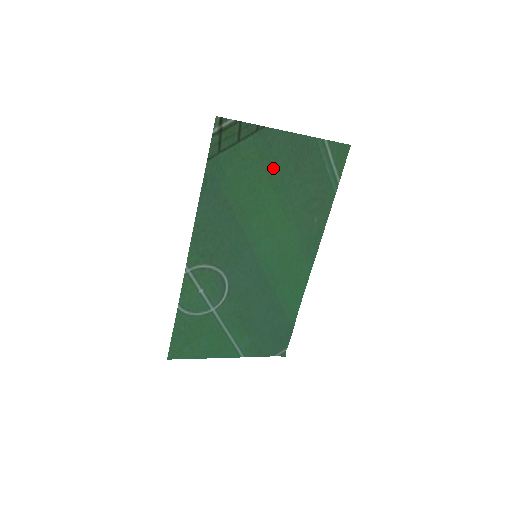
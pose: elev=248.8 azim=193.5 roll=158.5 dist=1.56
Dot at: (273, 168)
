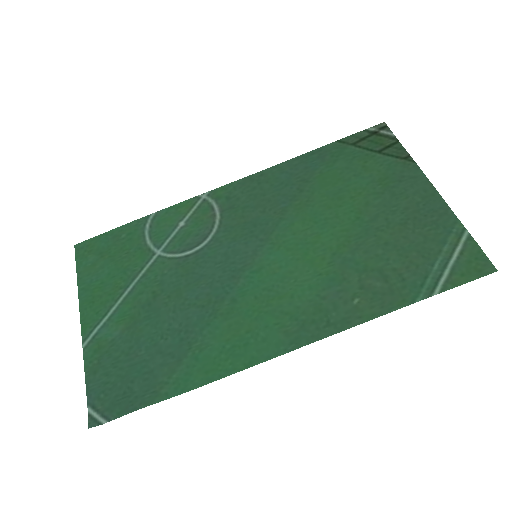
Dot at: (380, 200)
